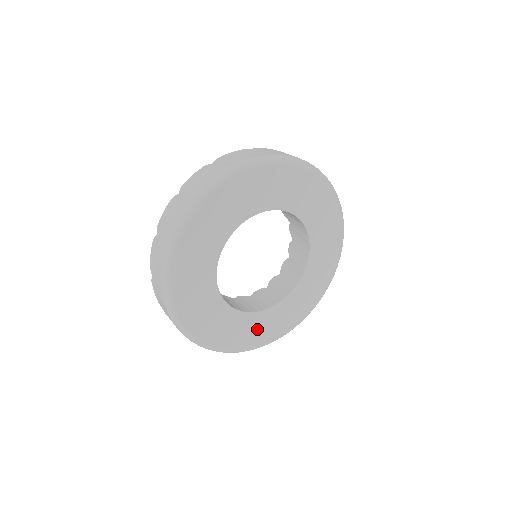
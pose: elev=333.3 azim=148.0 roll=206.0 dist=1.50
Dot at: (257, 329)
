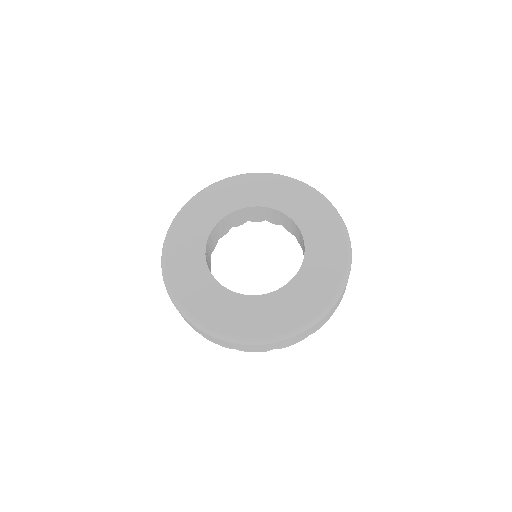
Dot at: (287, 308)
